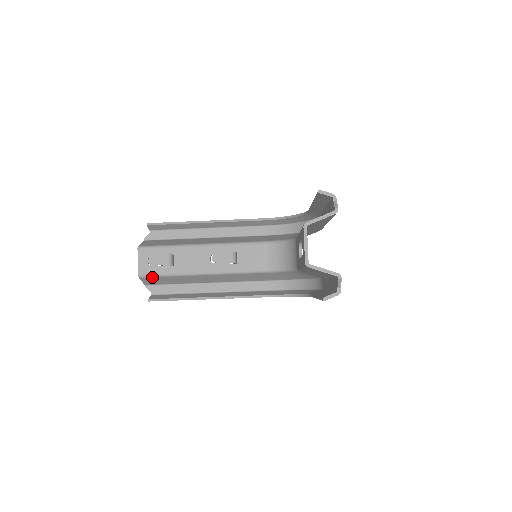
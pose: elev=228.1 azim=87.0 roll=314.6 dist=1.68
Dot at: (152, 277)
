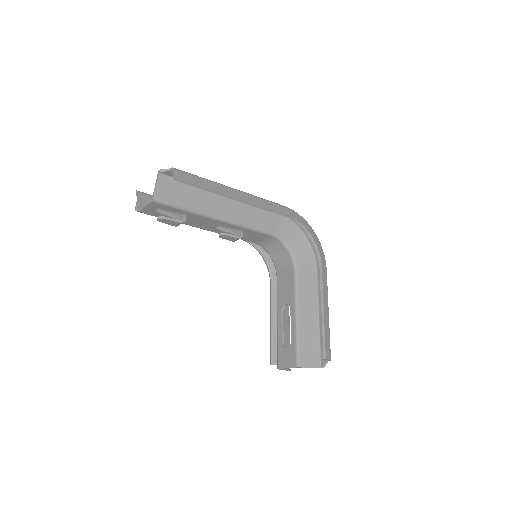
Dot at: occluded
